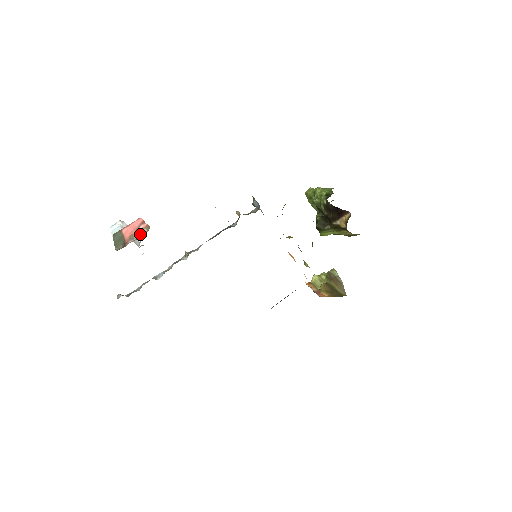
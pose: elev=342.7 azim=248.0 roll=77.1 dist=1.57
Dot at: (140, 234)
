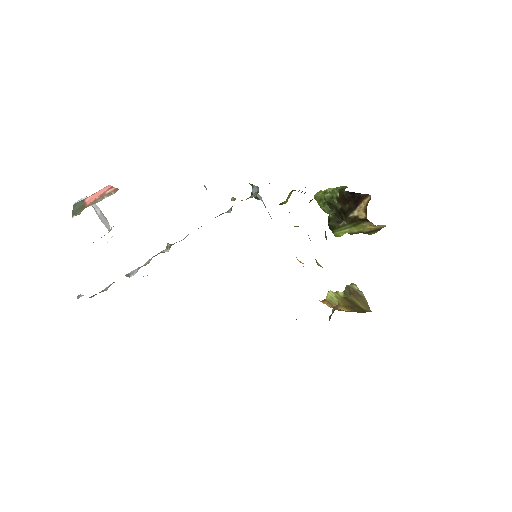
Dot at: (105, 197)
